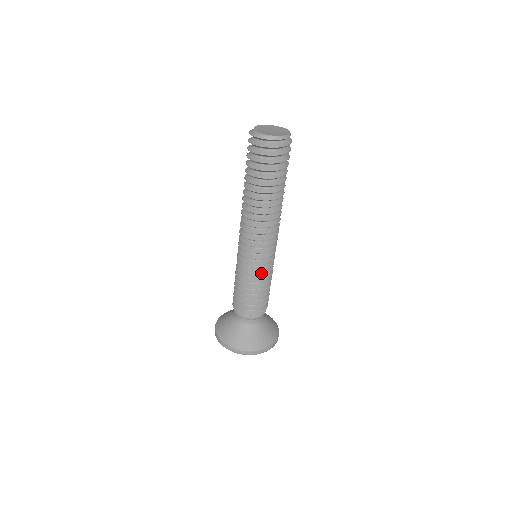
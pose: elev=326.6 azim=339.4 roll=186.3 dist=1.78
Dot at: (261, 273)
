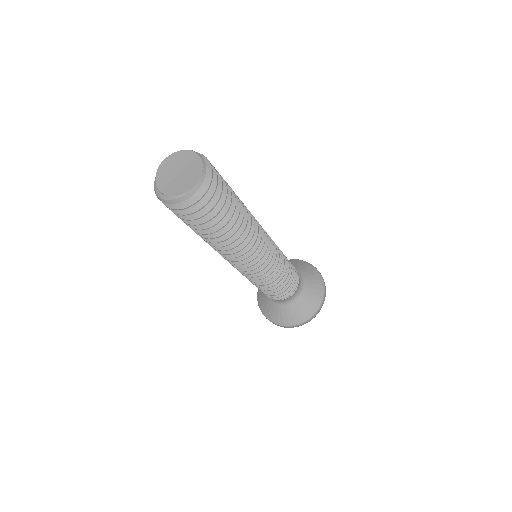
Dot at: occluded
